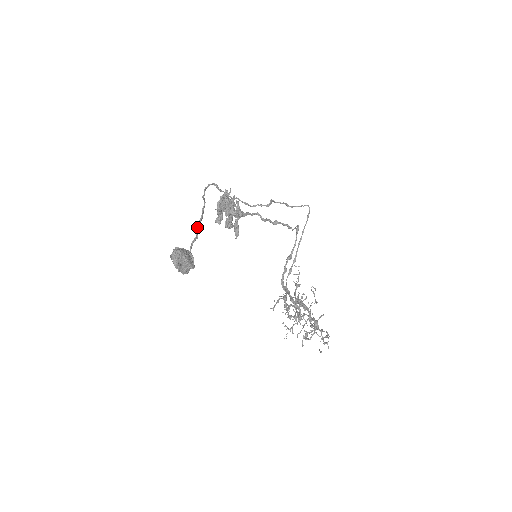
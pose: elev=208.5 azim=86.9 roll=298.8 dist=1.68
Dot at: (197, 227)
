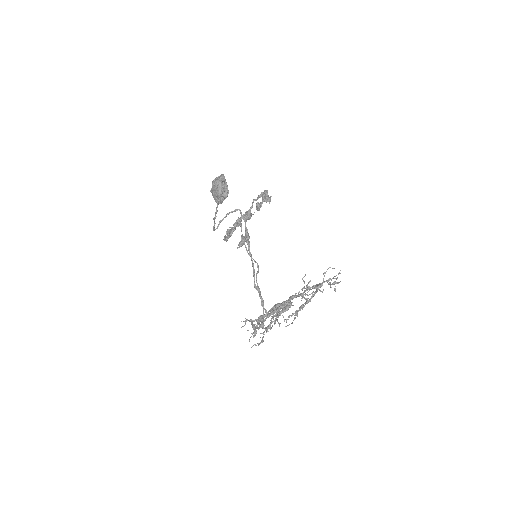
Dot at: occluded
